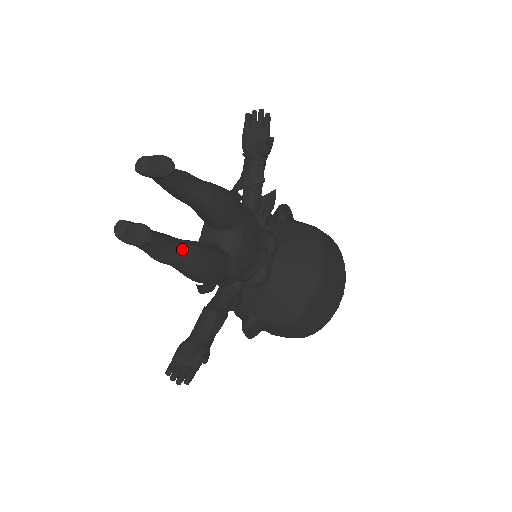
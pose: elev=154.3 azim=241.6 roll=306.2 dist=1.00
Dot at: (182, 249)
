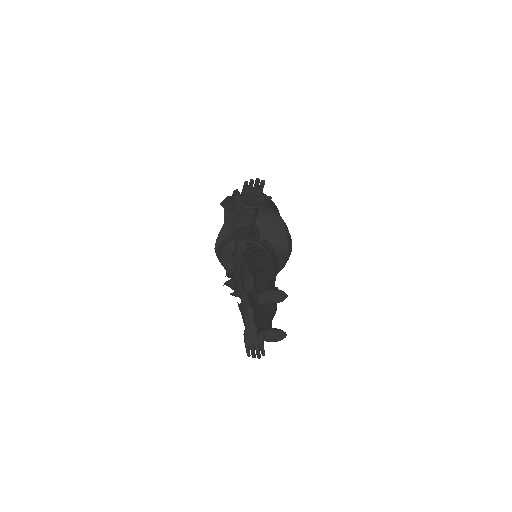
Dot at: (273, 314)
